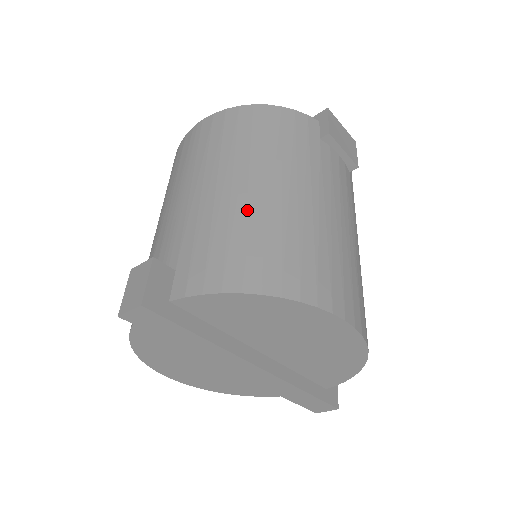
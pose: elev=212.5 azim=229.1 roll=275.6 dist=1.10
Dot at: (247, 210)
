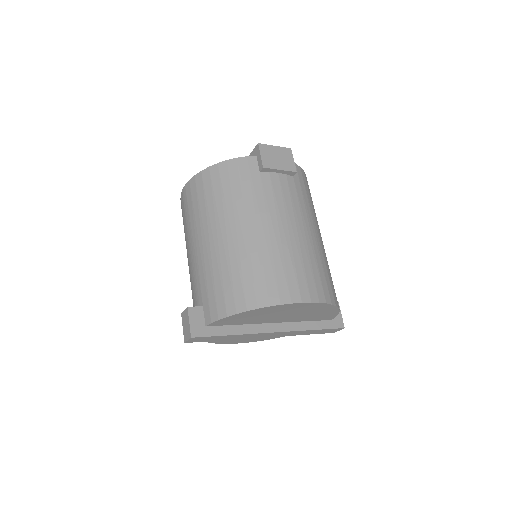
Dot at: (226, 257)
